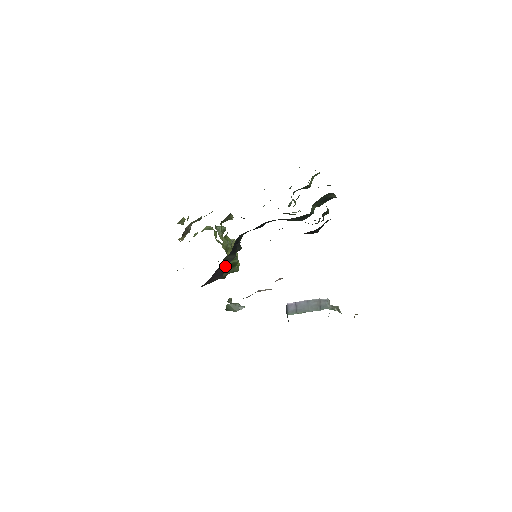
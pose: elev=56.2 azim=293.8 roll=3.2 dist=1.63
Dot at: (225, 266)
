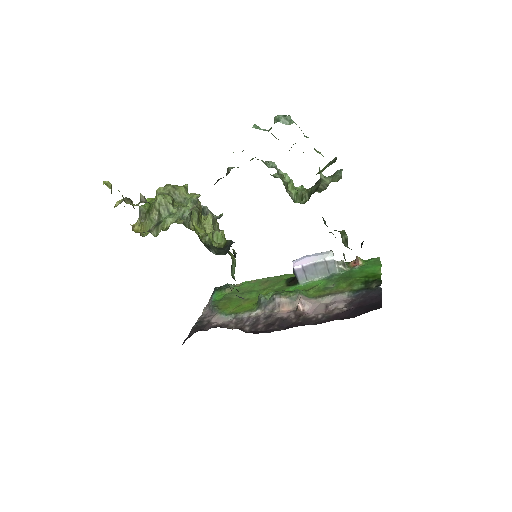
Dot at: occluded
